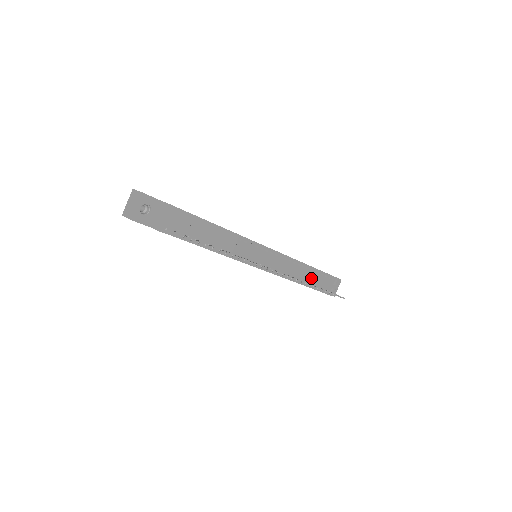
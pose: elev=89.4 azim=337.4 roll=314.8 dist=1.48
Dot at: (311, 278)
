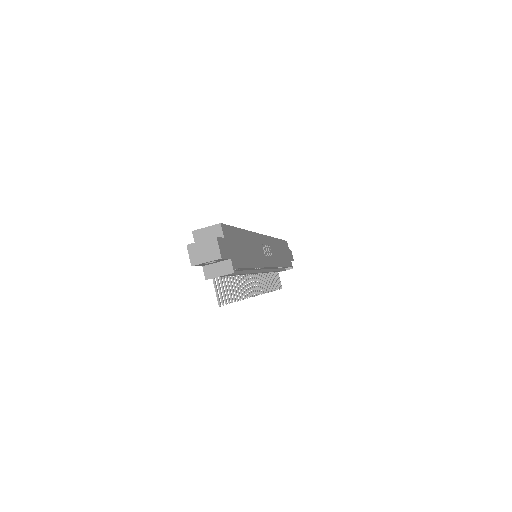
Dot at: (276, 271)
